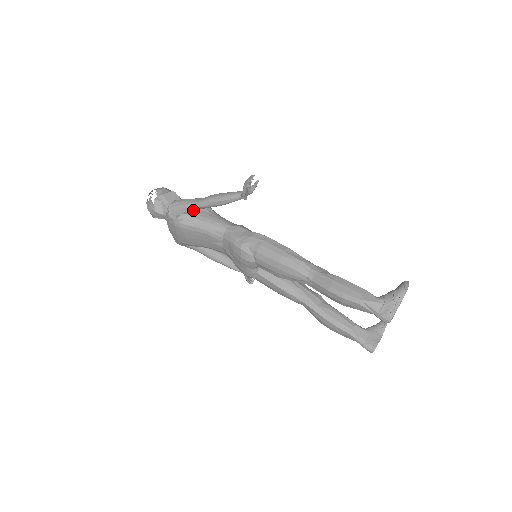
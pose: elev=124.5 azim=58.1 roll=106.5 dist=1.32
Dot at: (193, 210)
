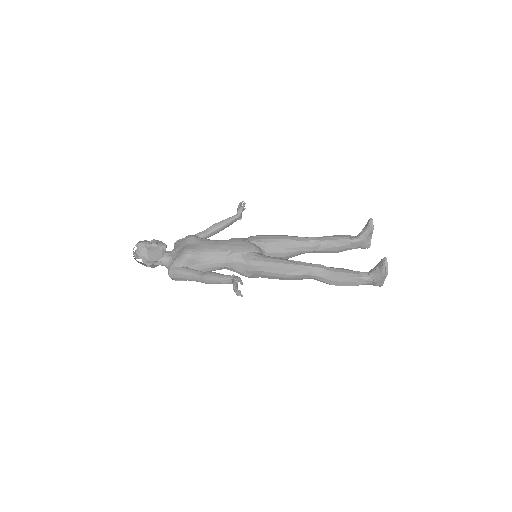
Dot at: occluded
